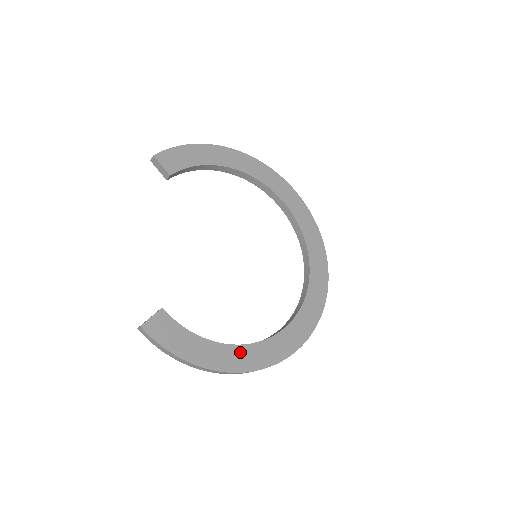
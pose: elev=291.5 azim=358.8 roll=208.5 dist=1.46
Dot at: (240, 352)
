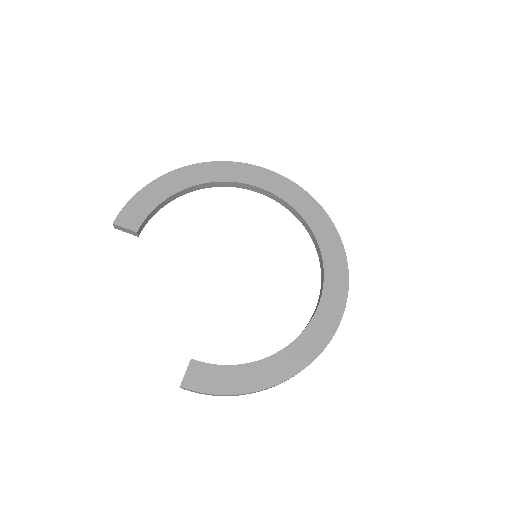
Dot at: (284, 357)
